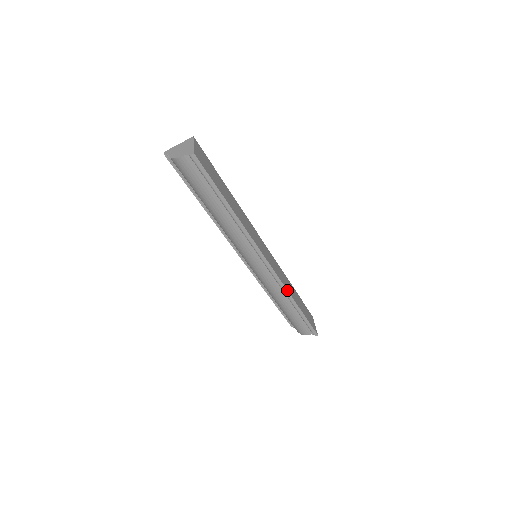
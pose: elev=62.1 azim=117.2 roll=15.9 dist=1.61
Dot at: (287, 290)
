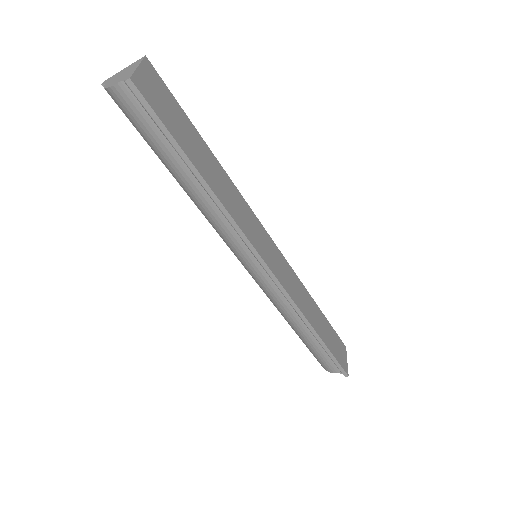
Dot at: (300, 311)
